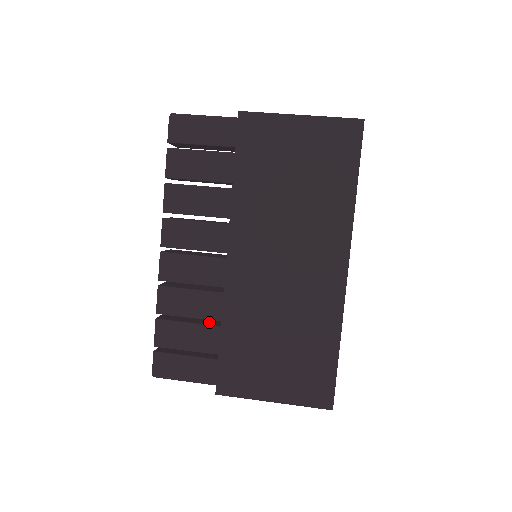
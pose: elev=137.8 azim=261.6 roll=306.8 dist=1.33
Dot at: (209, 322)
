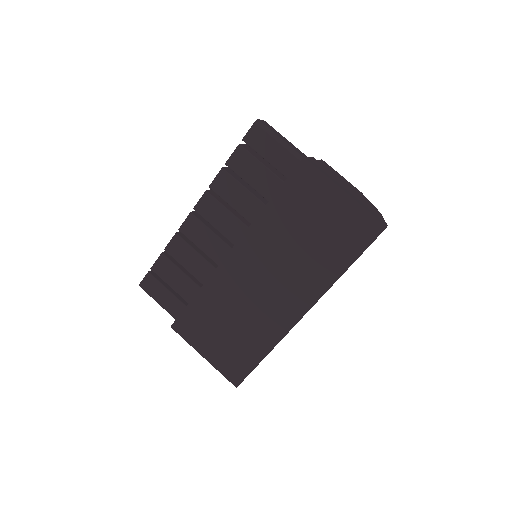
Dot at: occluded
